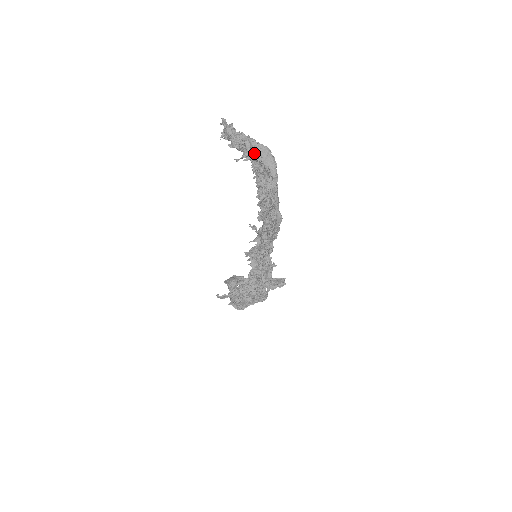
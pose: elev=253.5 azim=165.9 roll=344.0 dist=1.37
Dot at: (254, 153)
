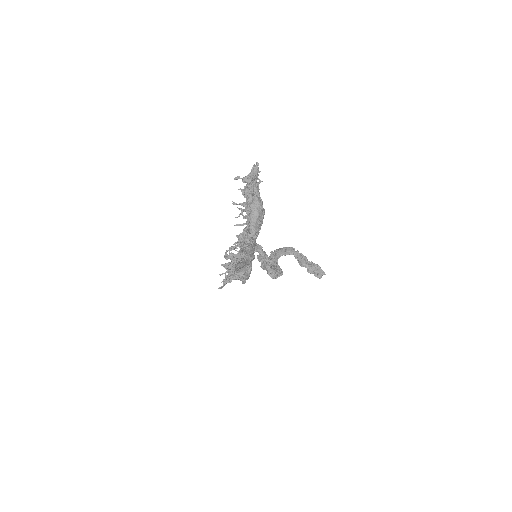
Dot at: (249, 209)
